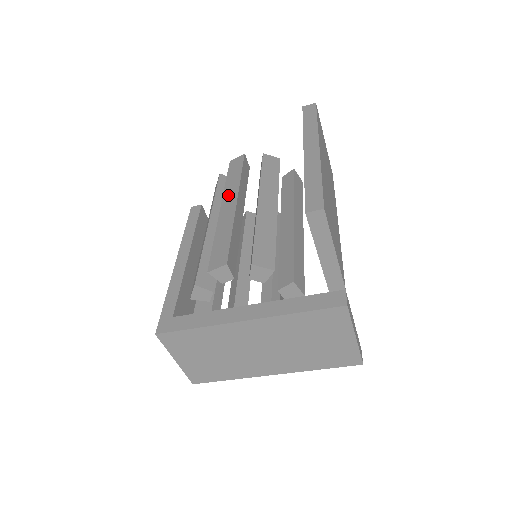
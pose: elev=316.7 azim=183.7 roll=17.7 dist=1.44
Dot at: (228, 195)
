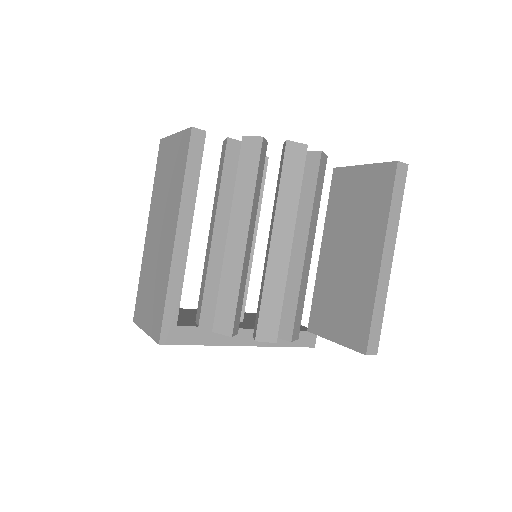
Dot at: (282, 223)
